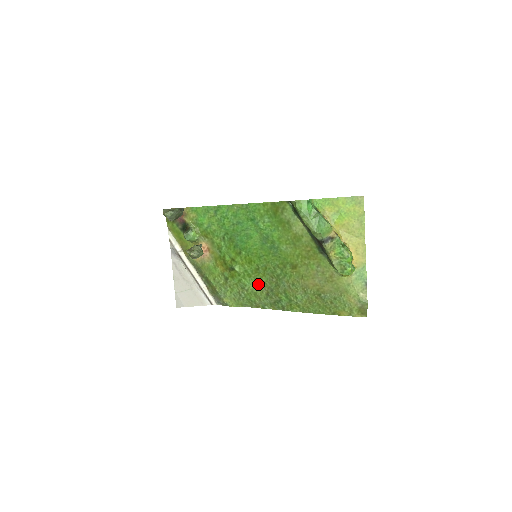
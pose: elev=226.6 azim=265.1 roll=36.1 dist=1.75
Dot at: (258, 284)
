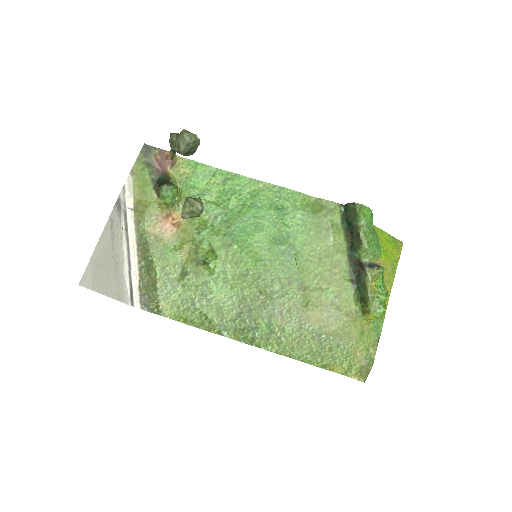
Dot at: (232, 296)
